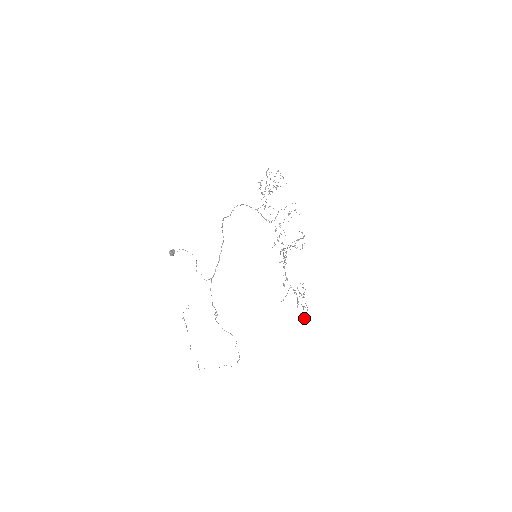
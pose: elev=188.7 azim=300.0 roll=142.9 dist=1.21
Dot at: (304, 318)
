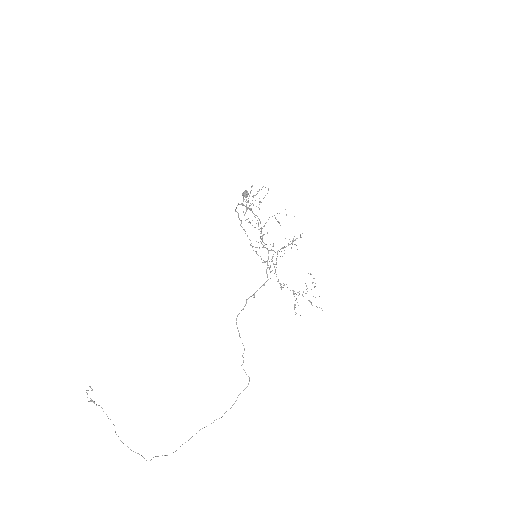
Dot at: occluded
